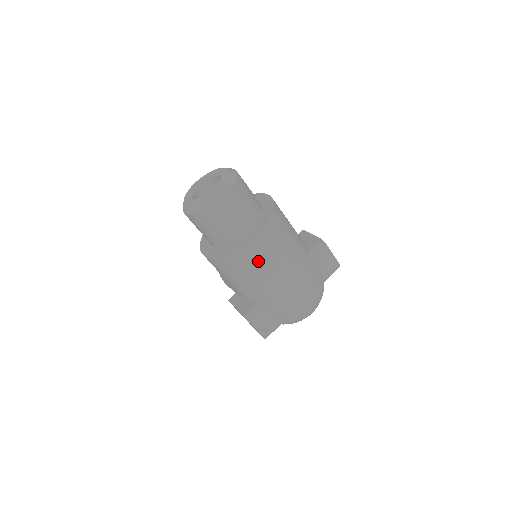
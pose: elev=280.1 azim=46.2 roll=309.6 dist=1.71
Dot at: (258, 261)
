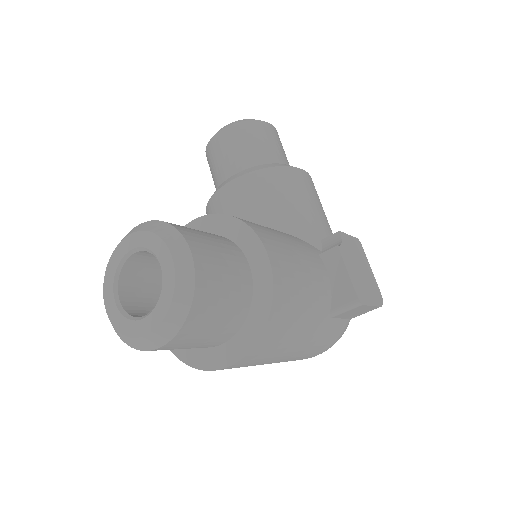
Dot at: occluded
